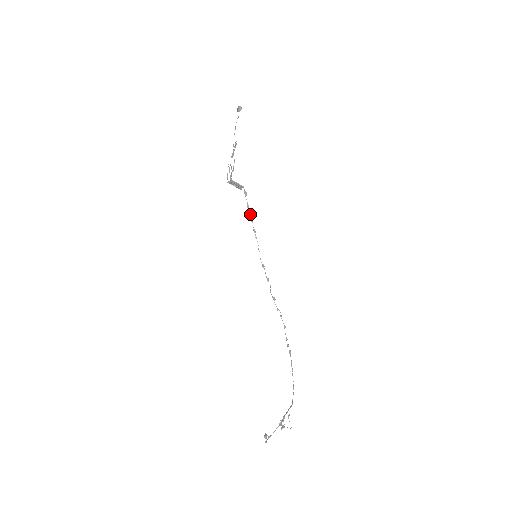
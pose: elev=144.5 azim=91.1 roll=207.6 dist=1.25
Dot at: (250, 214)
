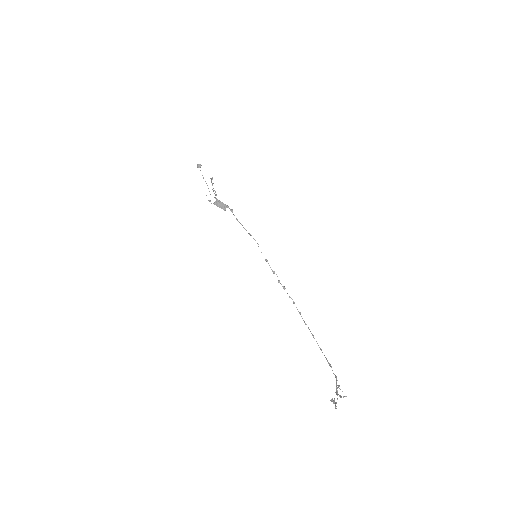
Dot at: (241, 224)
